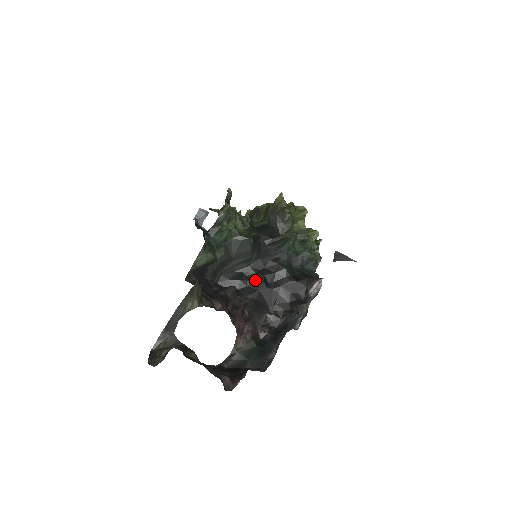
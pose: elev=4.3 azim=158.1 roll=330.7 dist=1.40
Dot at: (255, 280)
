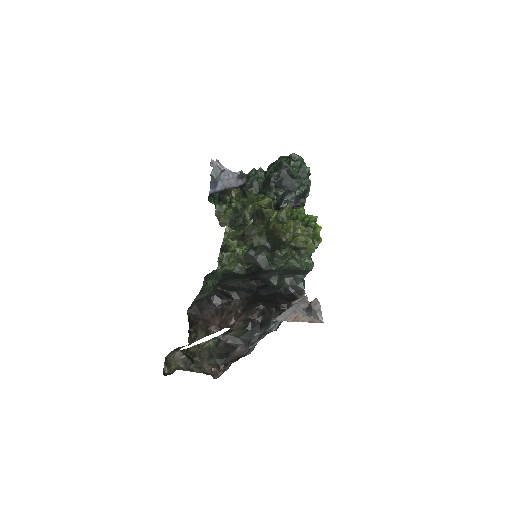
Dot at: (249, 288)
